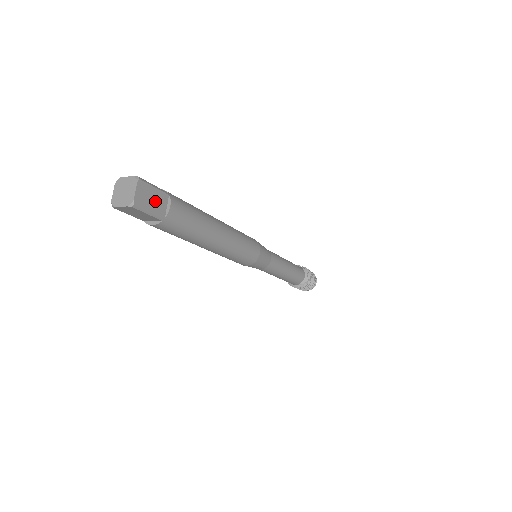
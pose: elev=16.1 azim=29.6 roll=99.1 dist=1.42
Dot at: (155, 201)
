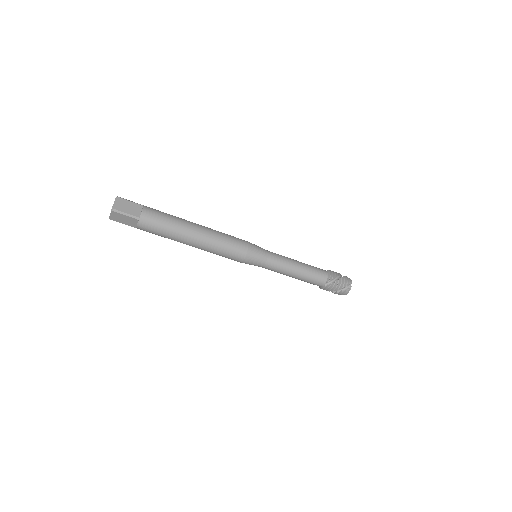
Dot at: (131, 208)
